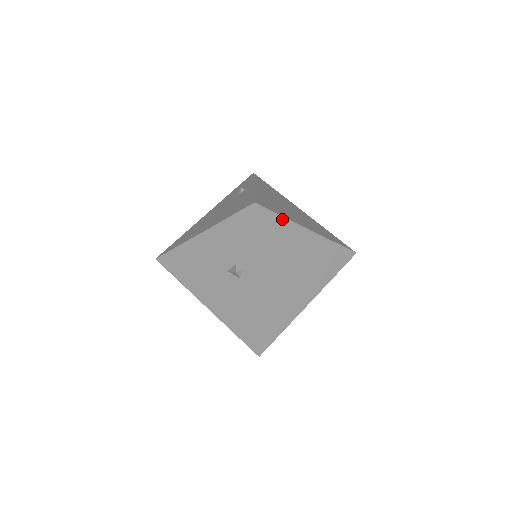
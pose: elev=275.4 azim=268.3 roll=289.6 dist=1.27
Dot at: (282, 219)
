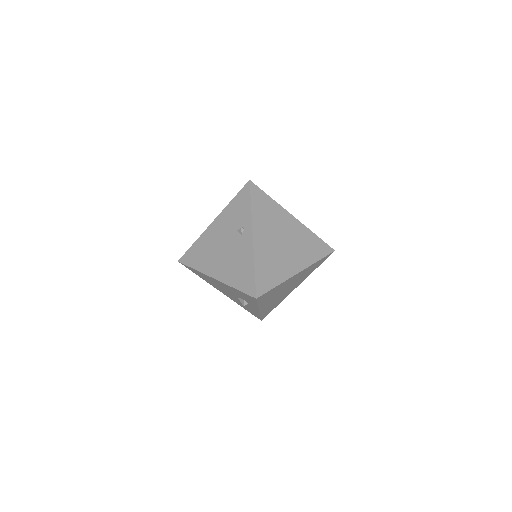
Dot at: (276, 287)
